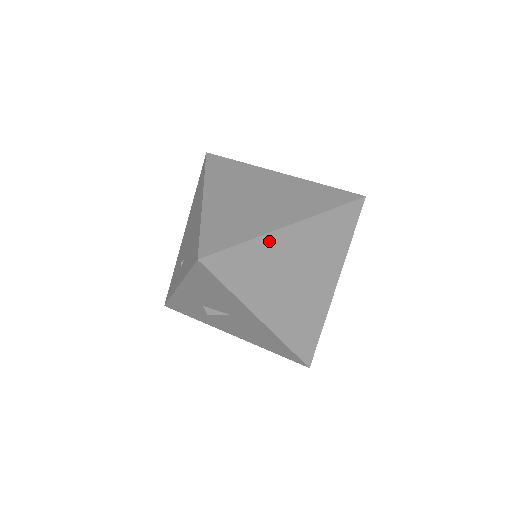
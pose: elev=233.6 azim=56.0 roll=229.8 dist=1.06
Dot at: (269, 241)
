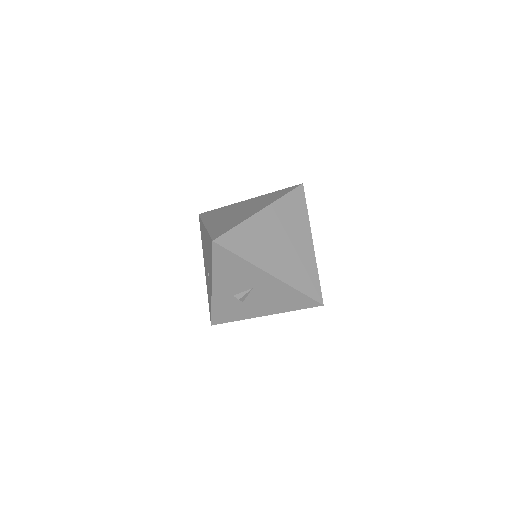
Dot at: (252, 222)
